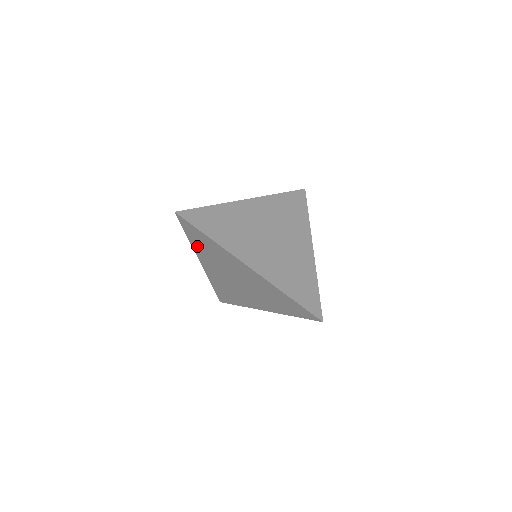
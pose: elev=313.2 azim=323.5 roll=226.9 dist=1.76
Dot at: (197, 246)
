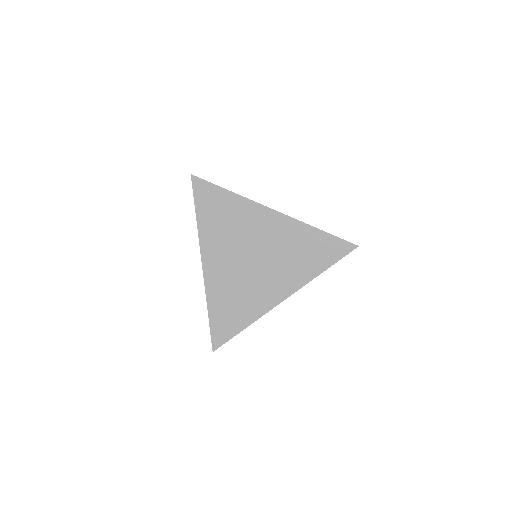
Dot at: (206, 224)
